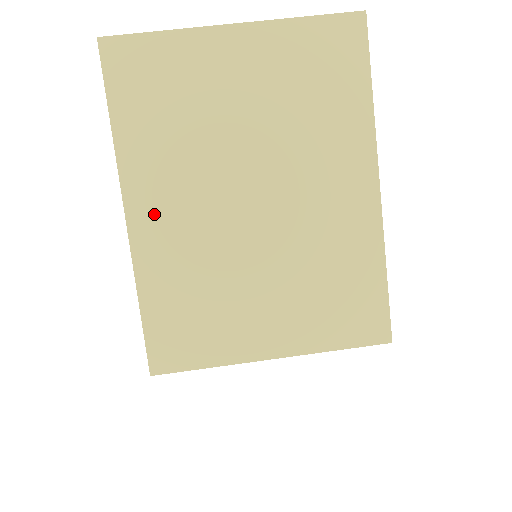
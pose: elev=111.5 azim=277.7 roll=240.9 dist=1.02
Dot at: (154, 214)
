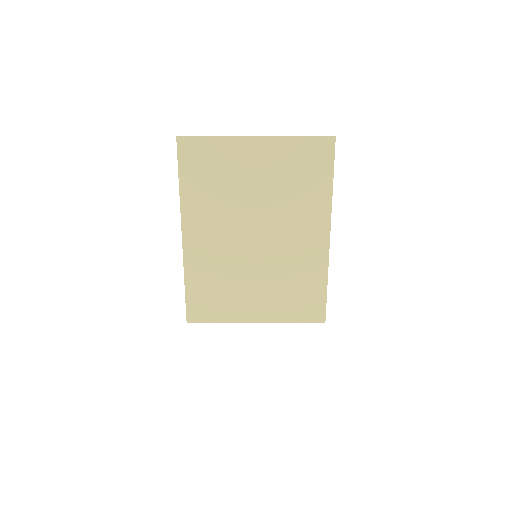
Dot at: (198, 237)
